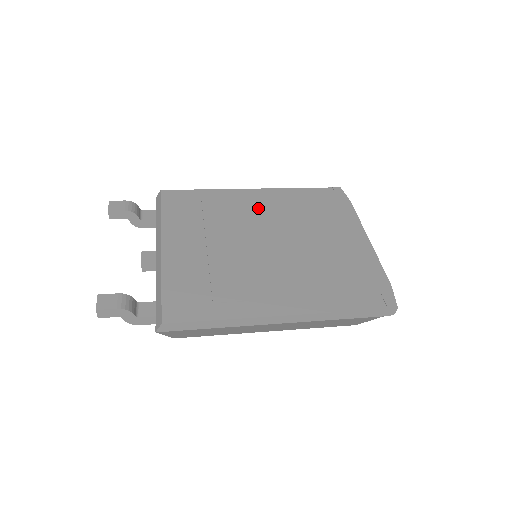
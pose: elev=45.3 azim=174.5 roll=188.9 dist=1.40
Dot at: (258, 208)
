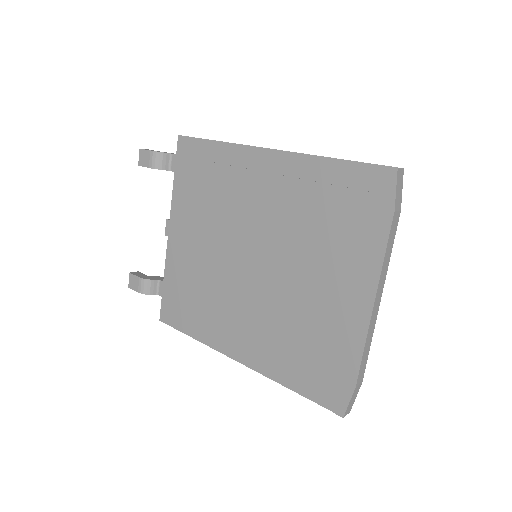
Dot at: (260, 195)
